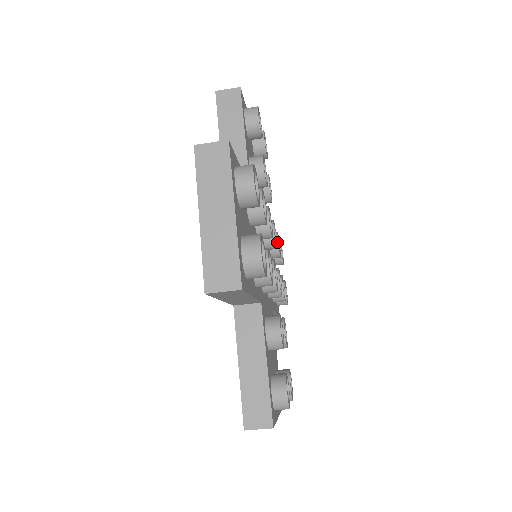
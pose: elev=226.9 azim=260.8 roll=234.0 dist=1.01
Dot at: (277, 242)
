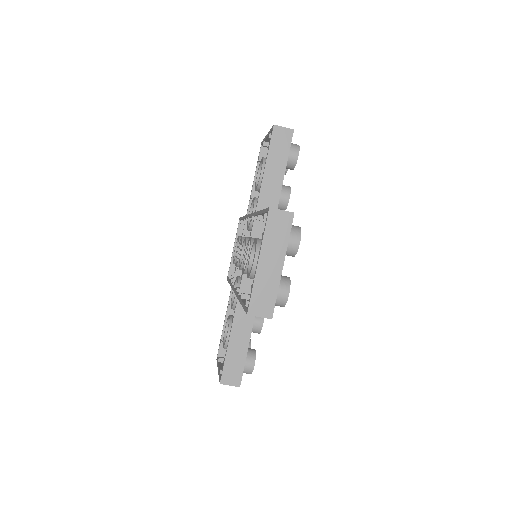
Dot at: occluded
